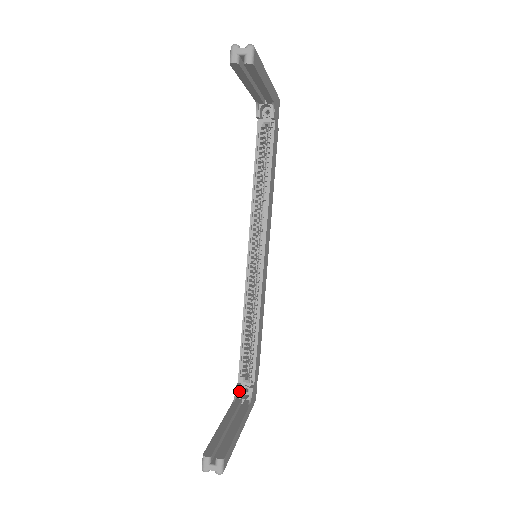
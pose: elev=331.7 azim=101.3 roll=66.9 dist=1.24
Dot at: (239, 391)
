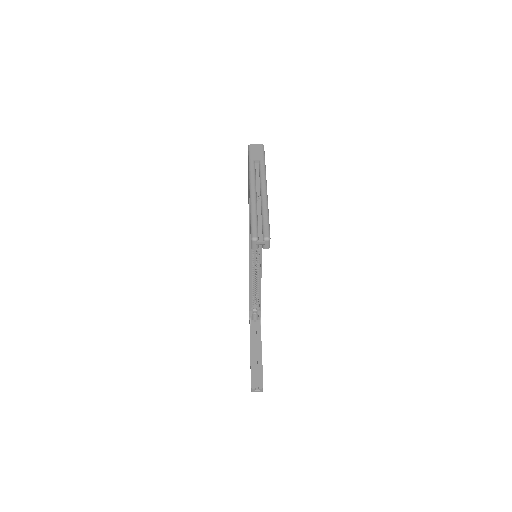
Dot at: (251, 316)
